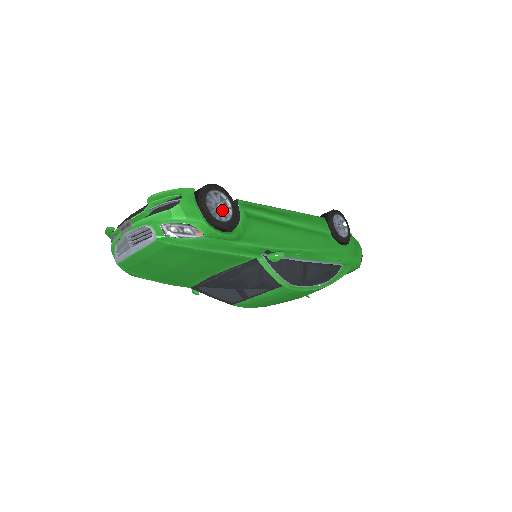
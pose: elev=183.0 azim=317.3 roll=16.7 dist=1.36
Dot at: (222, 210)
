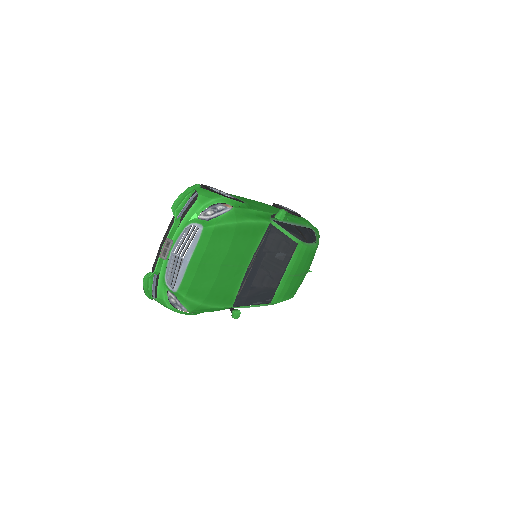
Dot at: (225, 195)
